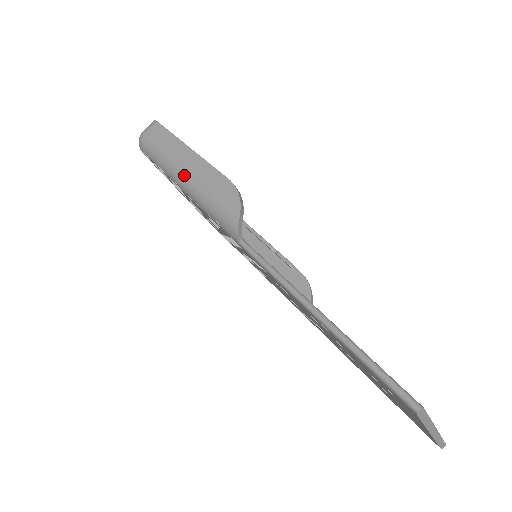
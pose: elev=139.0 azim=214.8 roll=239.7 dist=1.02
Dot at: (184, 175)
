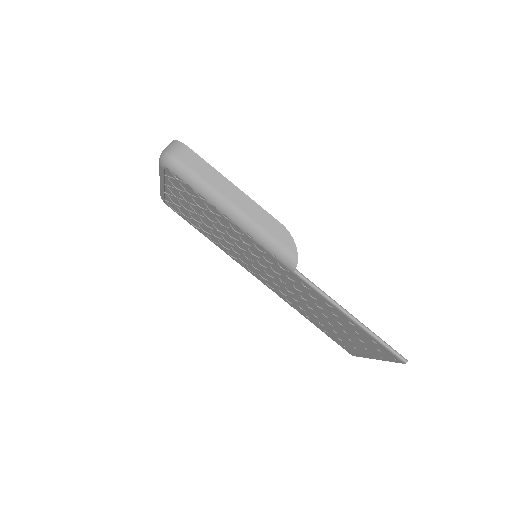
Dot at: (238, 212)
